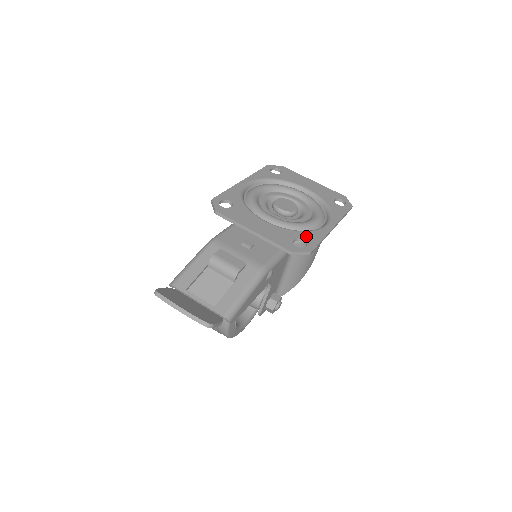
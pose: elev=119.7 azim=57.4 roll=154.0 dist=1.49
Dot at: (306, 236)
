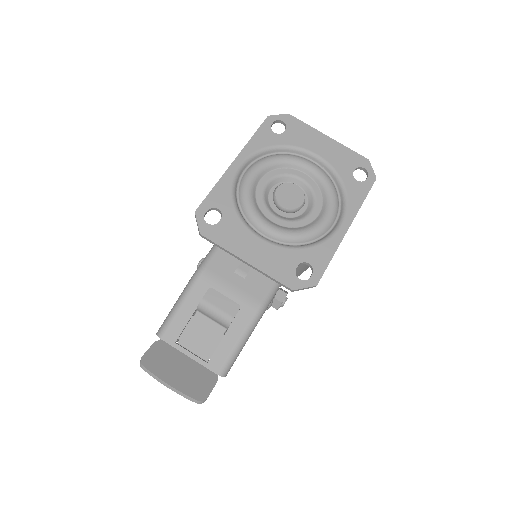
Dot at: (312, 256)
